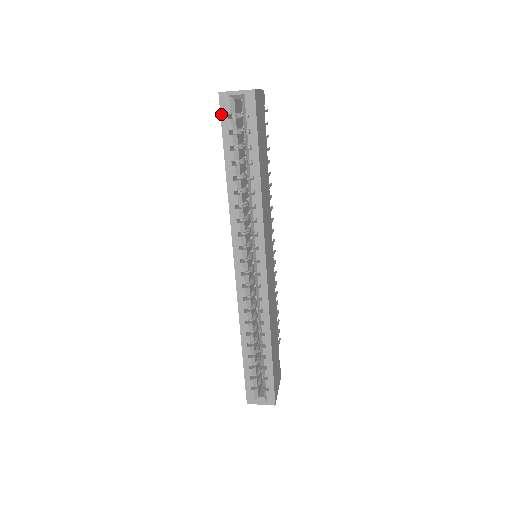
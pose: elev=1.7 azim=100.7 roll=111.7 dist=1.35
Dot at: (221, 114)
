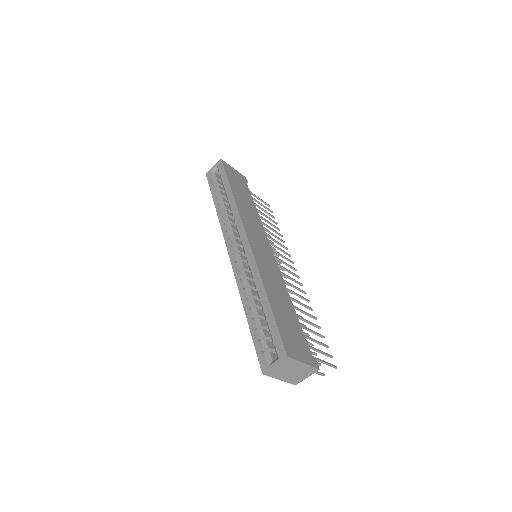
Dot at: (208, 181)
